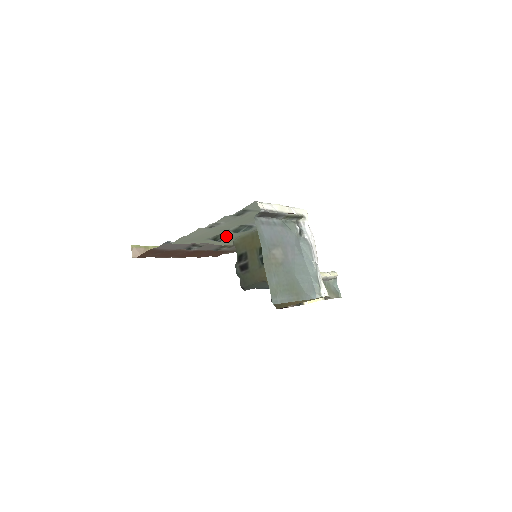
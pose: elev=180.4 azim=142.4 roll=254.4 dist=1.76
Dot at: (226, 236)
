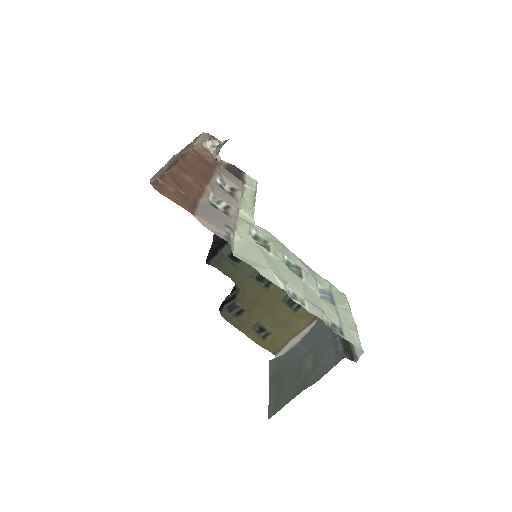
Dot at: (267, 244)
